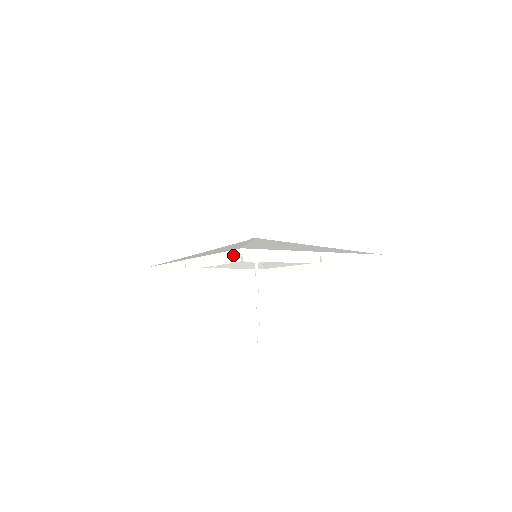
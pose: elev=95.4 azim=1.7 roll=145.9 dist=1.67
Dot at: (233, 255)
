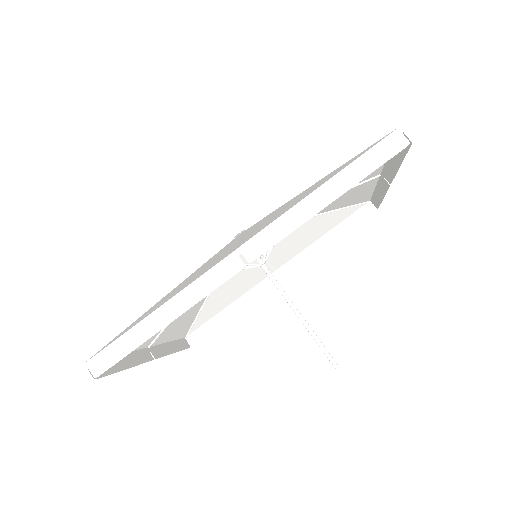
Dot at: (384, 148)
